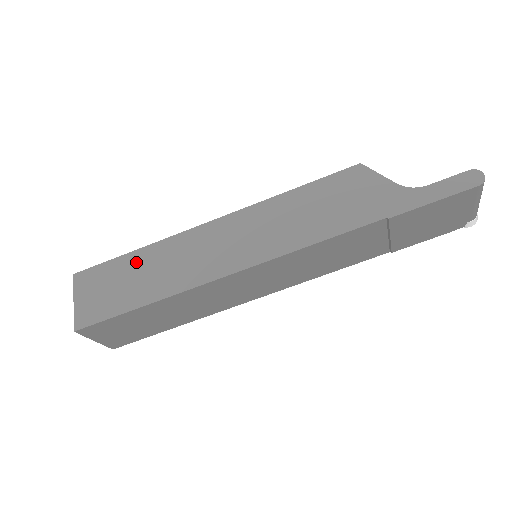
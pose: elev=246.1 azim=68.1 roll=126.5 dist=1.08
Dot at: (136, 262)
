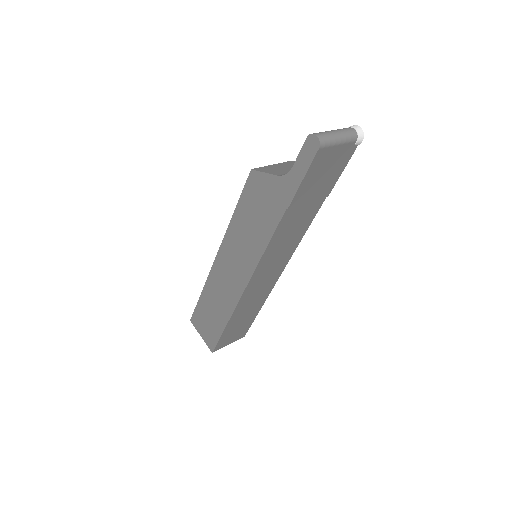
Dot at: (206, 301)
